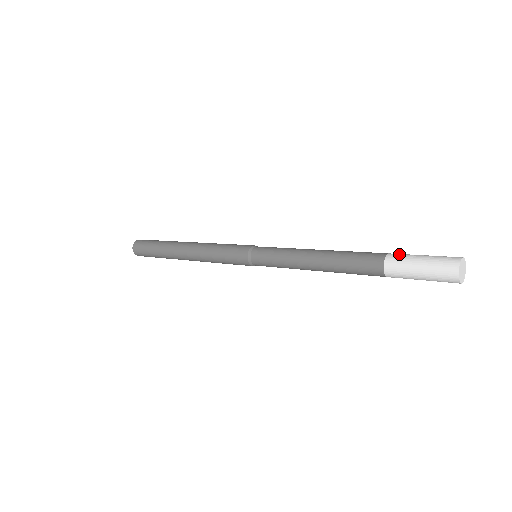
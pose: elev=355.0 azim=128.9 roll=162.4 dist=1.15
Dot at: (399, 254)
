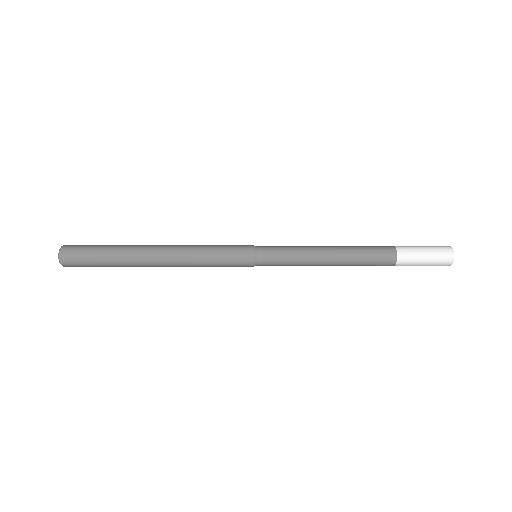
Dot at: (406, 249)
